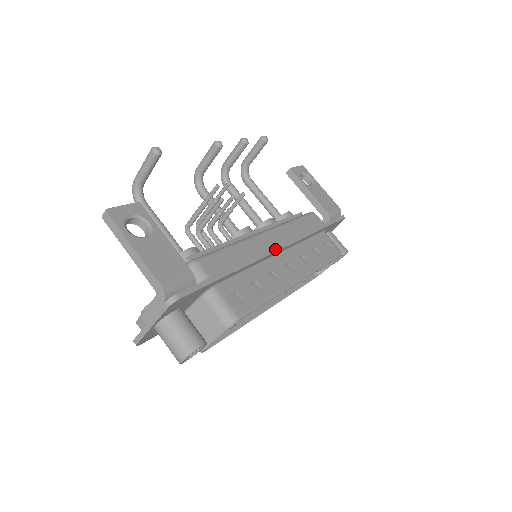
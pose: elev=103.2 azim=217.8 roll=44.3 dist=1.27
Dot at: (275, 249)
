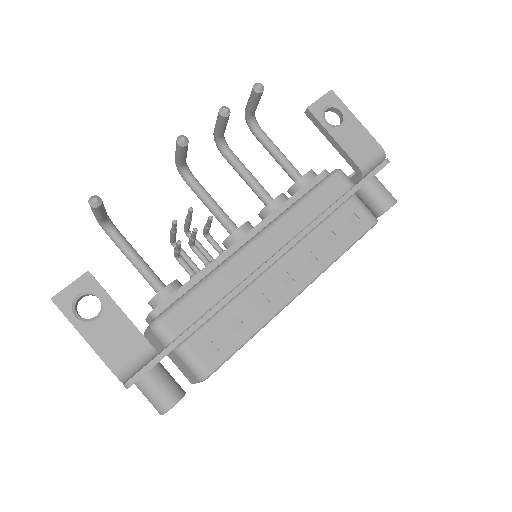
Dot at: (262, 268)
